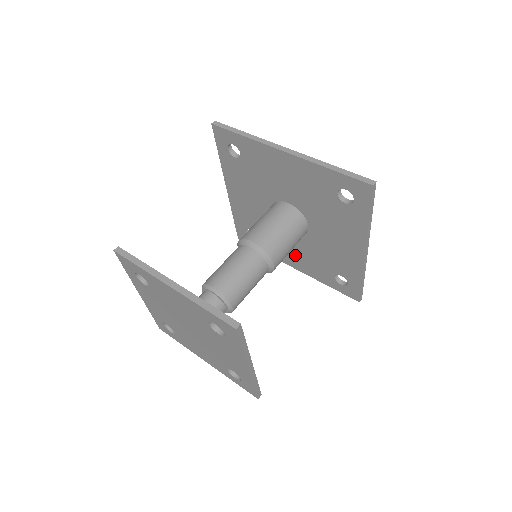
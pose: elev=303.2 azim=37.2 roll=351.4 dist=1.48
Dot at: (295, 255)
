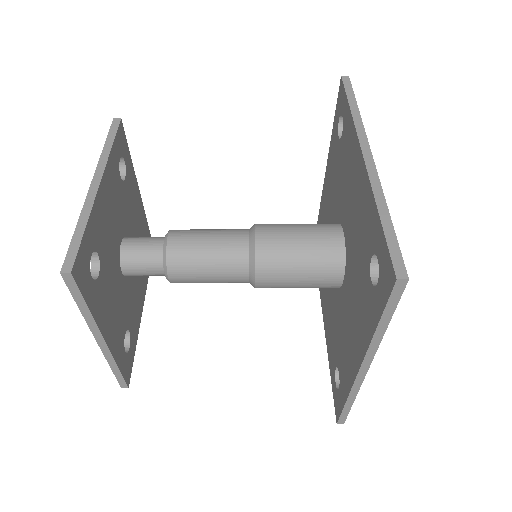
Dot at: (328, 306)
